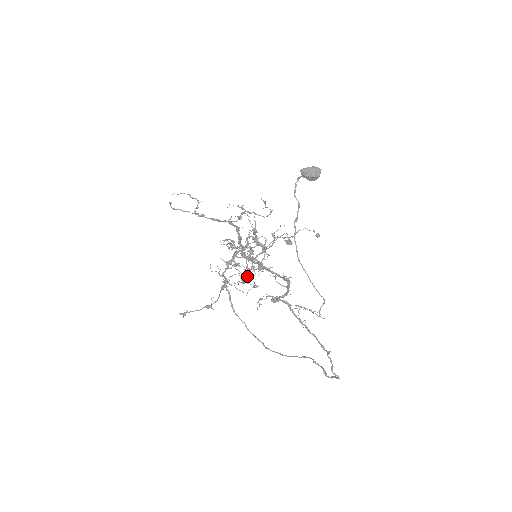
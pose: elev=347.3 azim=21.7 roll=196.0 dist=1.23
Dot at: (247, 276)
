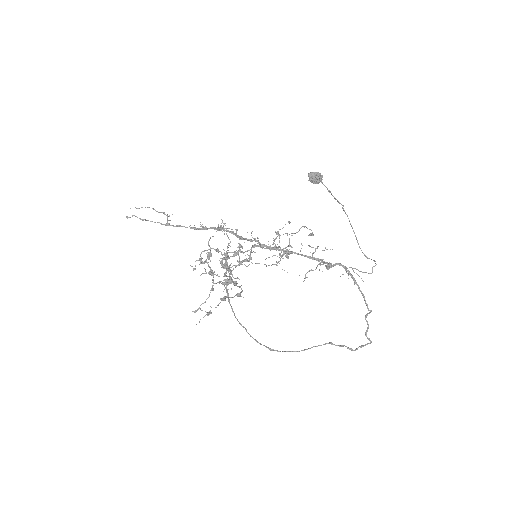
Dot at: (286, 255)
